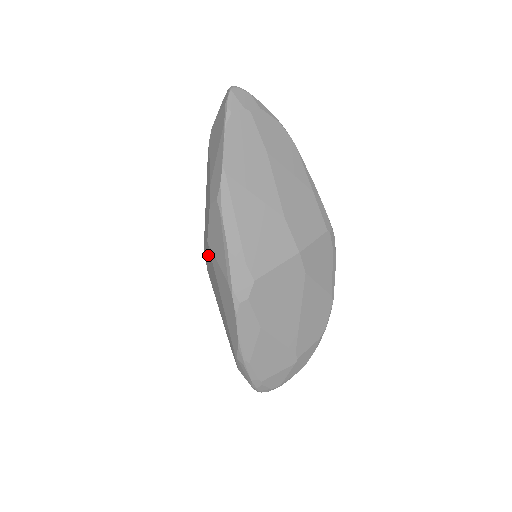
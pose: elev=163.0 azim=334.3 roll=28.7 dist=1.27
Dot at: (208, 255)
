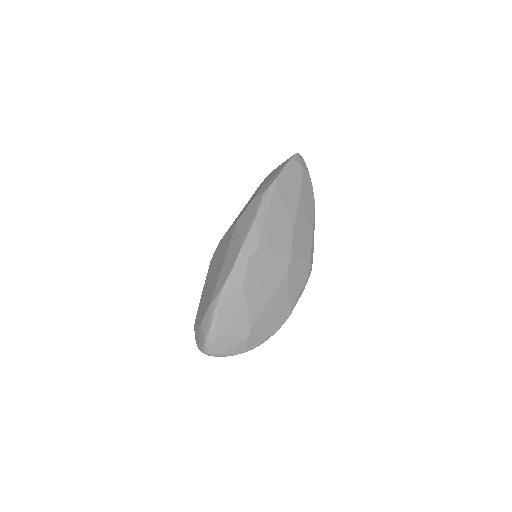
Dot at: (228, 236)
